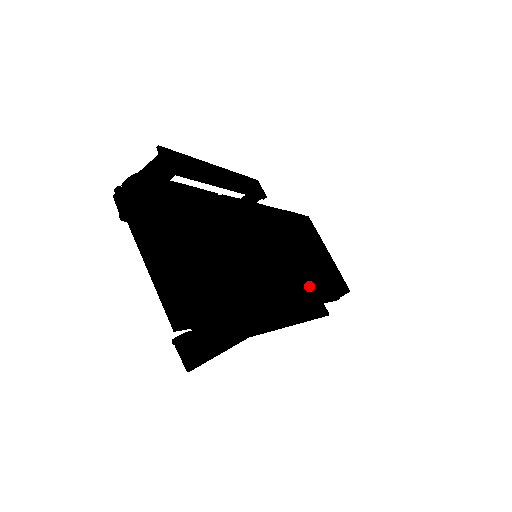
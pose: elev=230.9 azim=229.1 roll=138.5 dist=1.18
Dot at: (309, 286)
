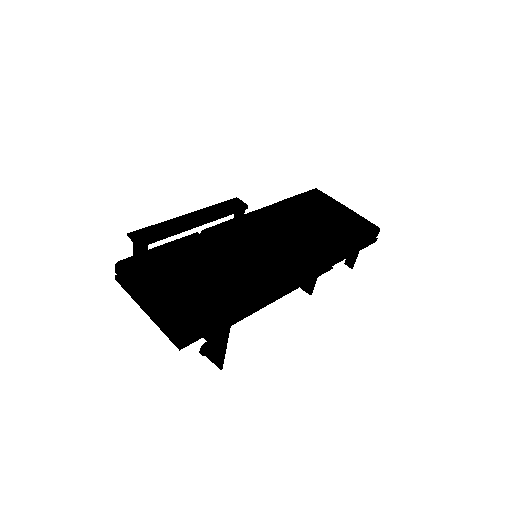
Dot at: (313, 252)
